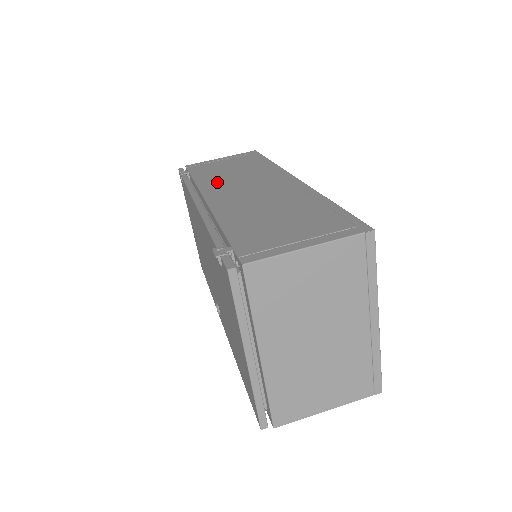
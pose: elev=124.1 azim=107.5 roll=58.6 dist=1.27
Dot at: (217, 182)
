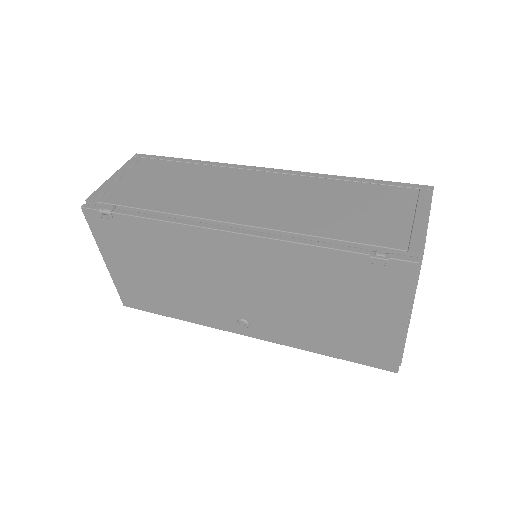
Dot at: (195, 202)
